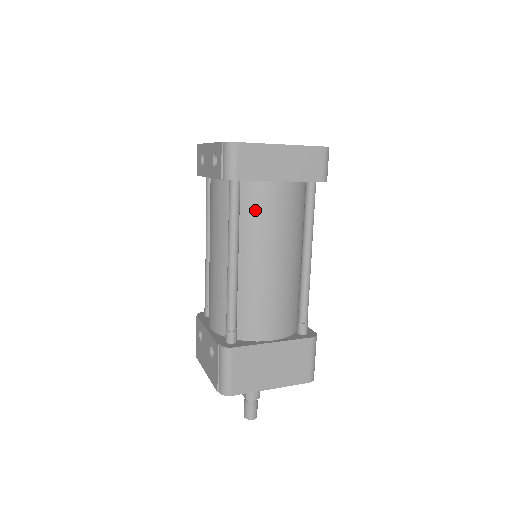
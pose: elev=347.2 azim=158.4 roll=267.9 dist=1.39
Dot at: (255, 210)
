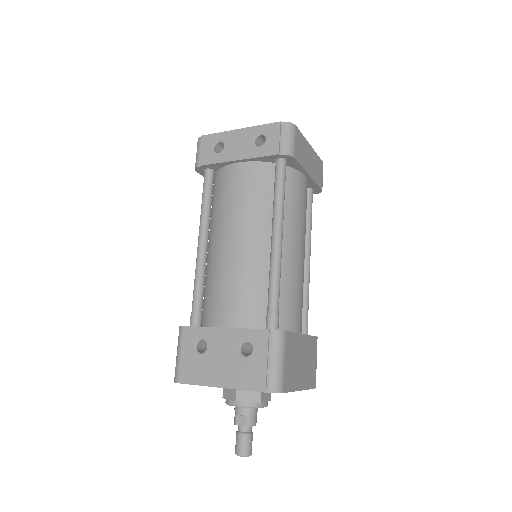
Dot at: (292, 195)
